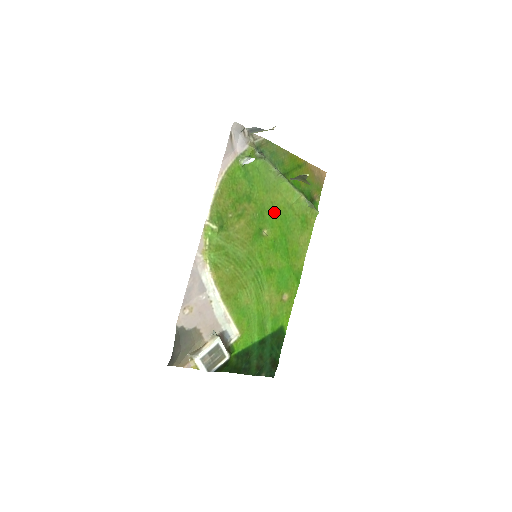
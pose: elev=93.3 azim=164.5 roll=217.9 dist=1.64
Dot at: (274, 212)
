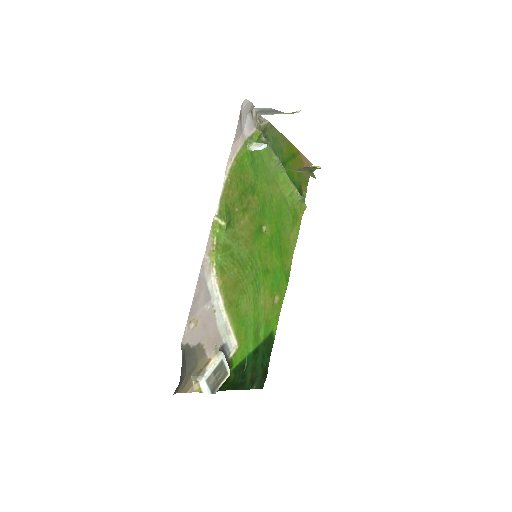
Dot at: (272, 206)
